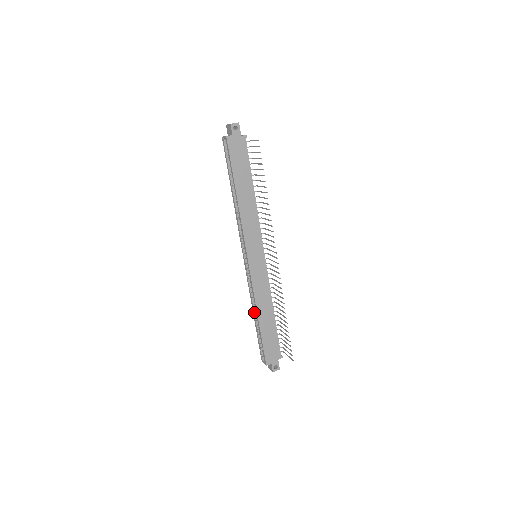
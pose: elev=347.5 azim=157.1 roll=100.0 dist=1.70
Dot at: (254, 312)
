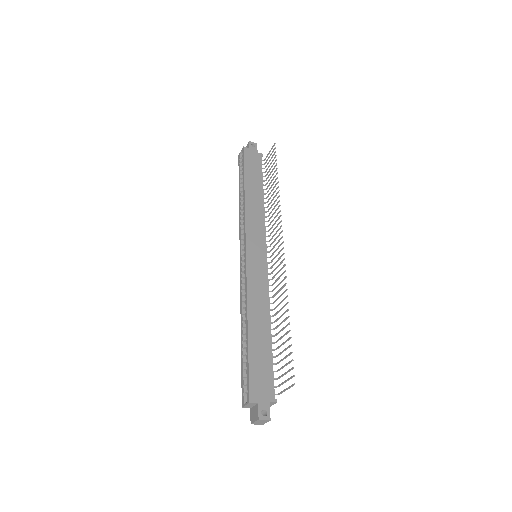
Dot at: (243, 323)
